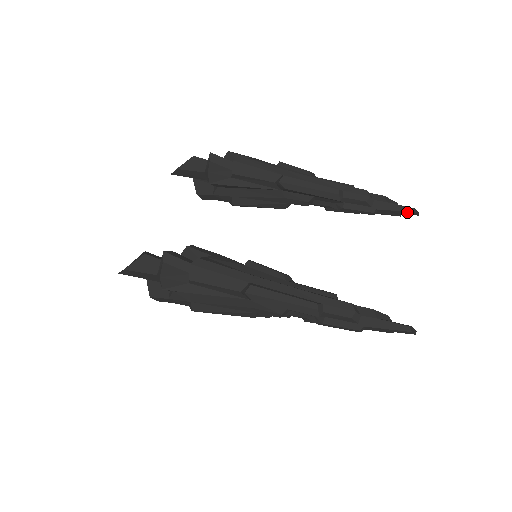
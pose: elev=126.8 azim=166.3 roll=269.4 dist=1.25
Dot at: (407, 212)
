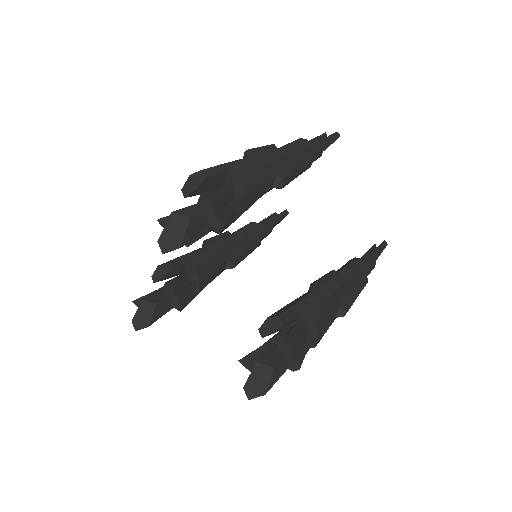
Dot at: (336, 139)
